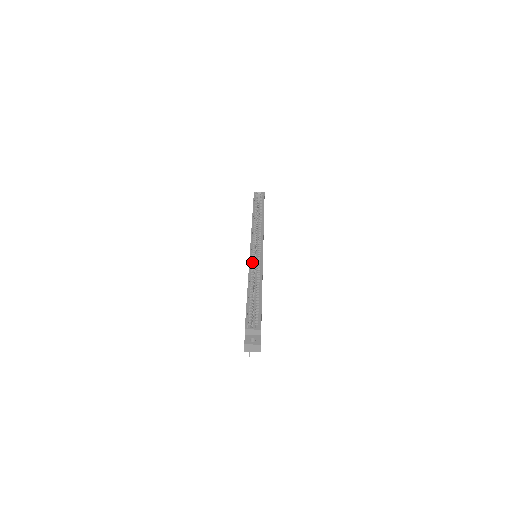
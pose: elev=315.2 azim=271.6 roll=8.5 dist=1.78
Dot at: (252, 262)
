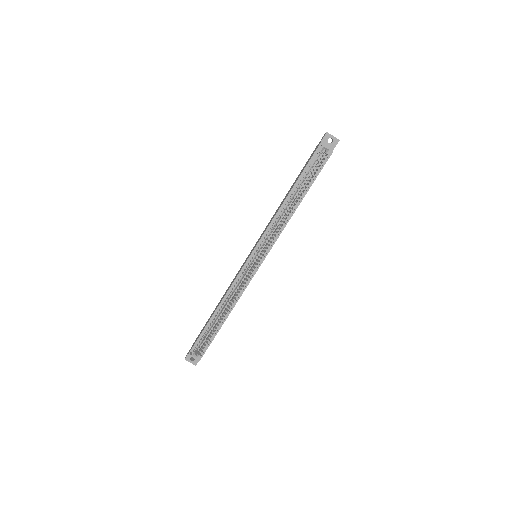
Dot at: (239, 278)
